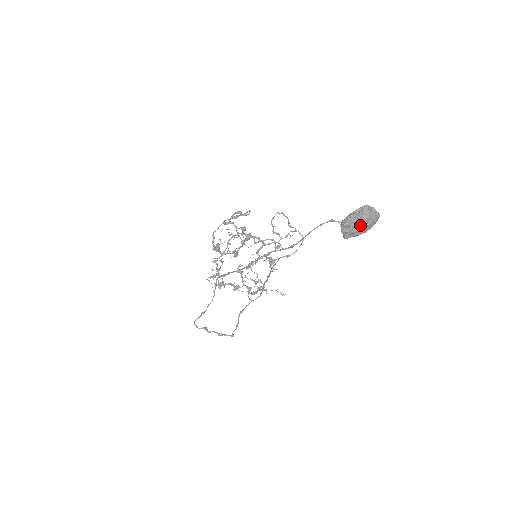
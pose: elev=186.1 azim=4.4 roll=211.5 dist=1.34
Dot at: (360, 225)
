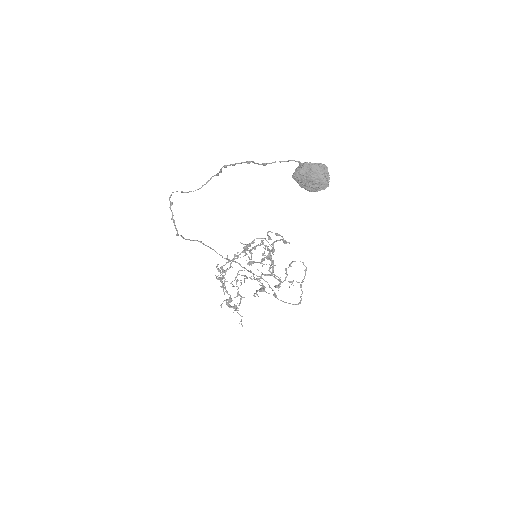
Dot at: (309, 172)
